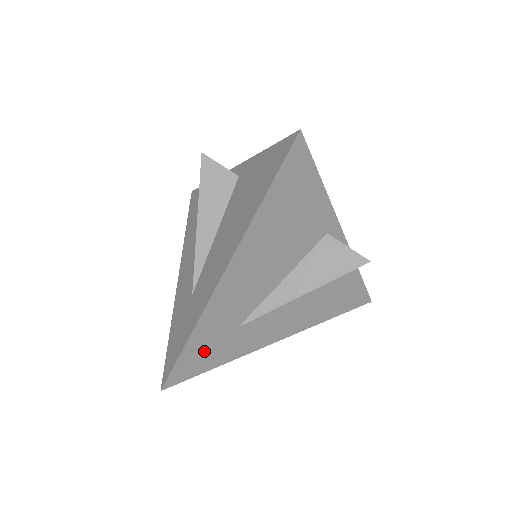
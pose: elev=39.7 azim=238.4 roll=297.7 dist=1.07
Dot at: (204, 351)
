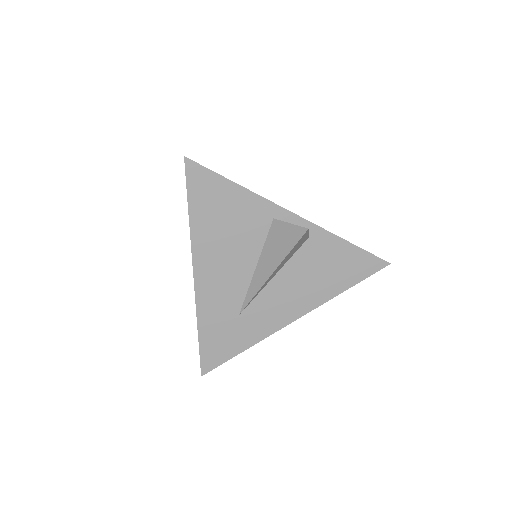
Dot at: (219, 340)
